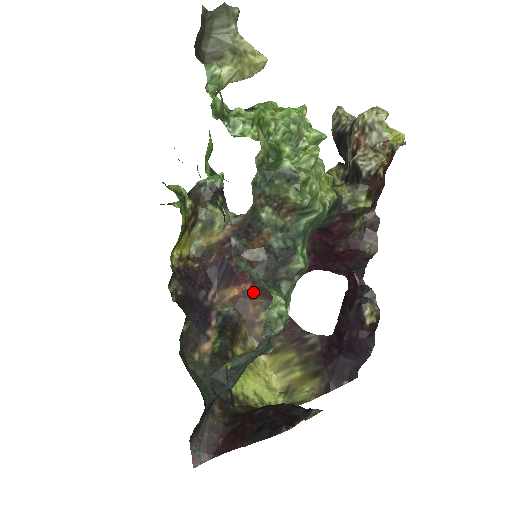
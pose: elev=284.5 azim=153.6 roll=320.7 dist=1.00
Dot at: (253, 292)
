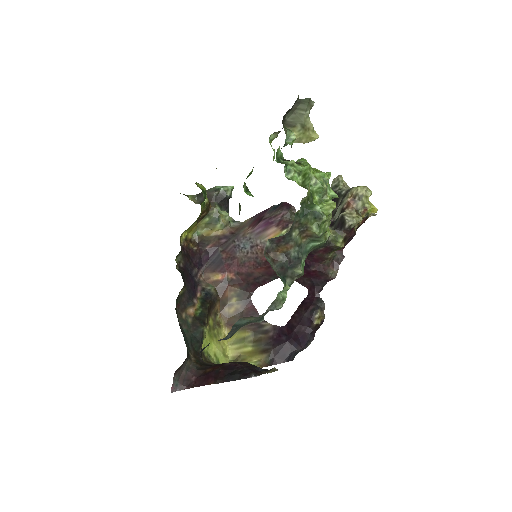
Dot at: (233, 281)
